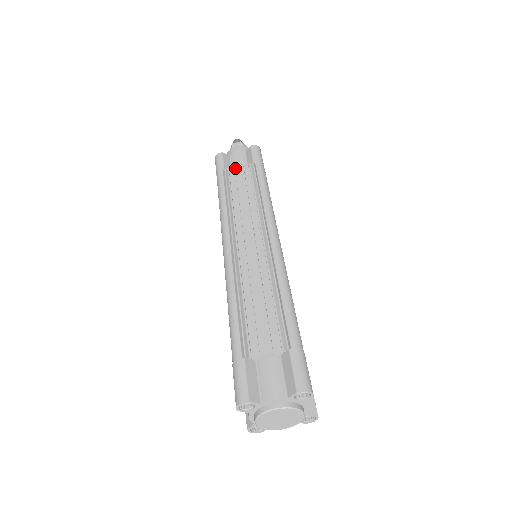
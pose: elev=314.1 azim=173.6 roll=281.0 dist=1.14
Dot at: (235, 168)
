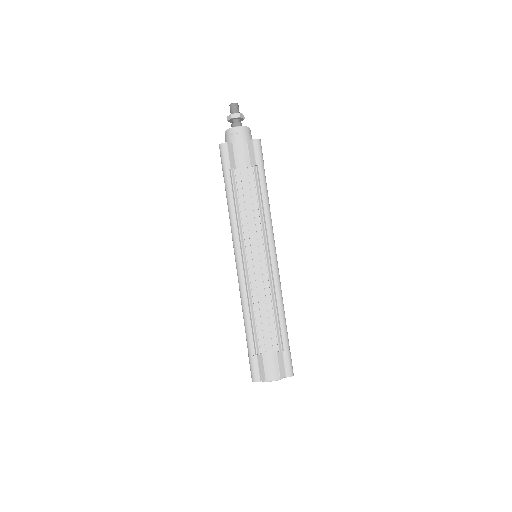
Dot at: (240, 170)
